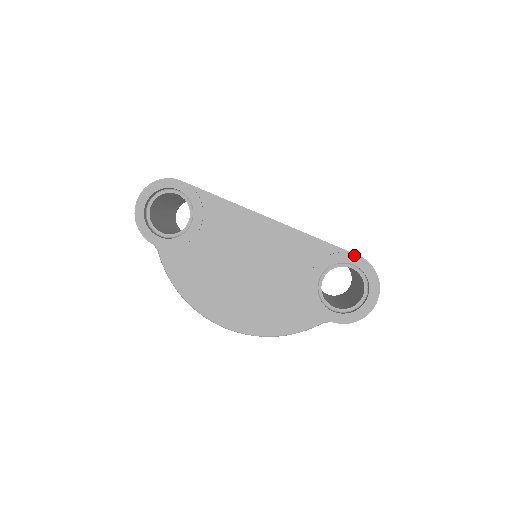
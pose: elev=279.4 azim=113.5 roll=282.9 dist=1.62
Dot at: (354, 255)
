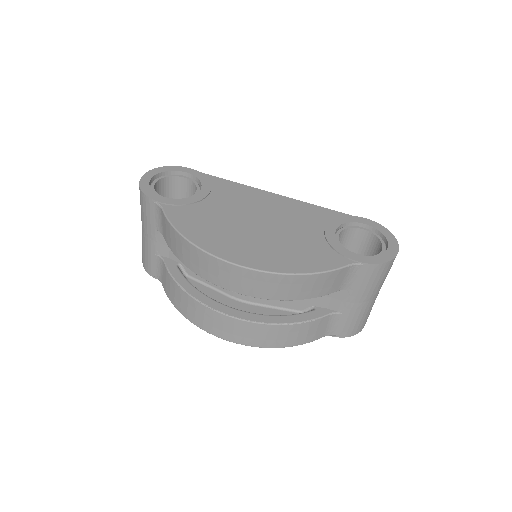
Dot at: (362, 218)
